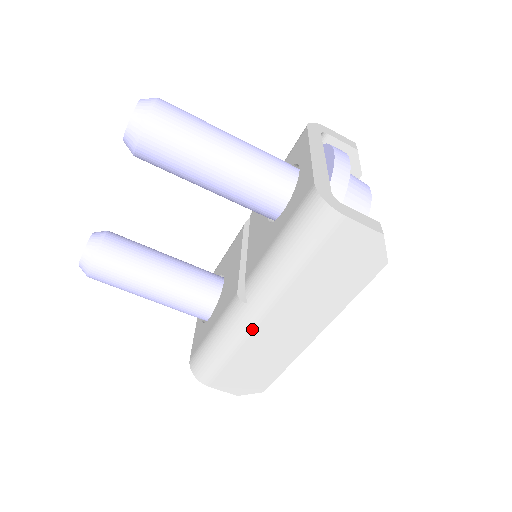
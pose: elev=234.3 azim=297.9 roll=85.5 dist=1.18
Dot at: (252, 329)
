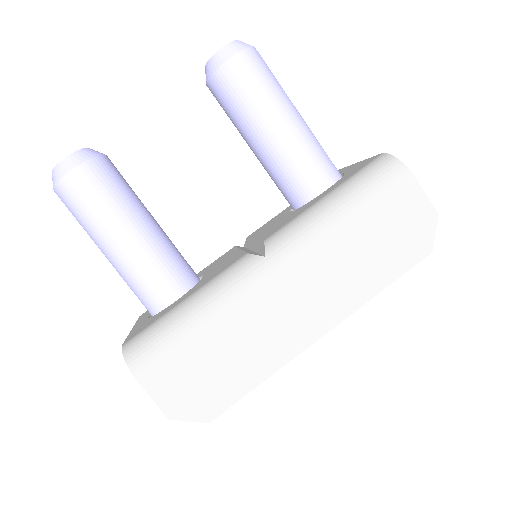
Dot at: (256, 292)
